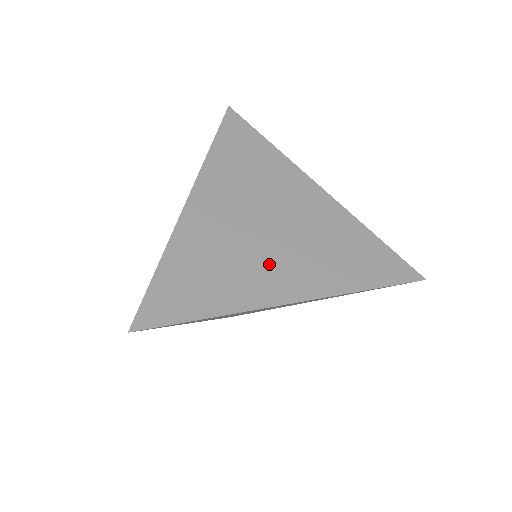
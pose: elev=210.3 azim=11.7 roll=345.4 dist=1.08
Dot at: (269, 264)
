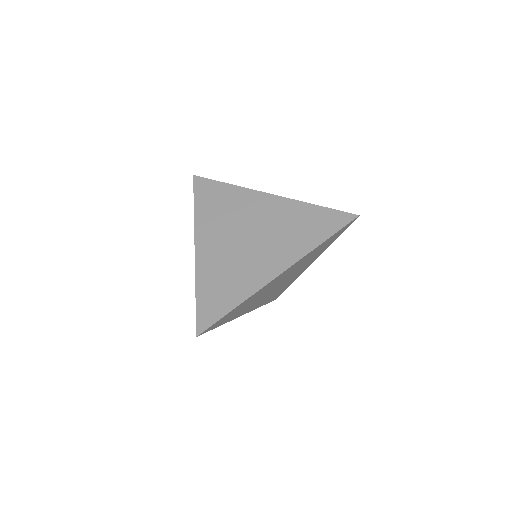
Dot at: (257, 259)
